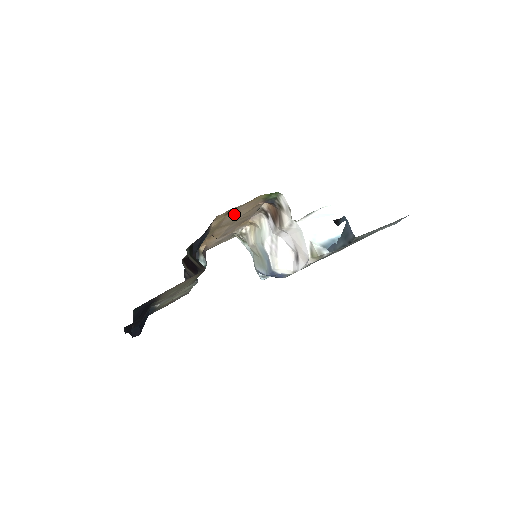
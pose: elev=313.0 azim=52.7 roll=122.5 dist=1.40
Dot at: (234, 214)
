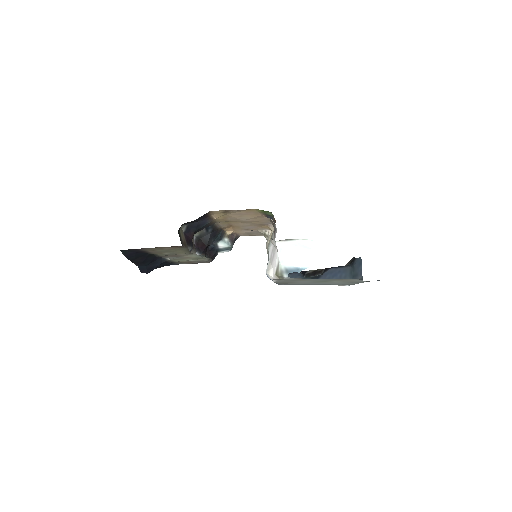
Dot at: (237, 215)
